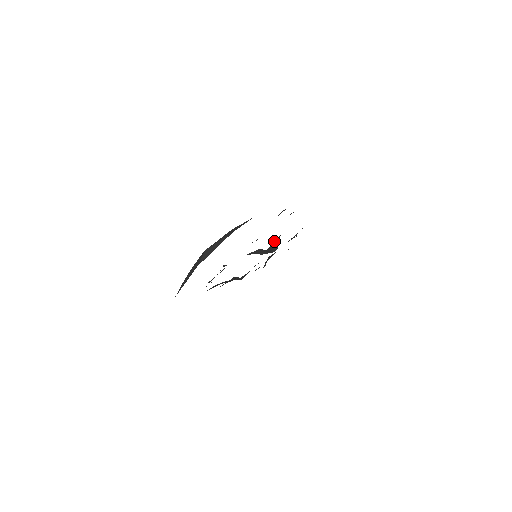
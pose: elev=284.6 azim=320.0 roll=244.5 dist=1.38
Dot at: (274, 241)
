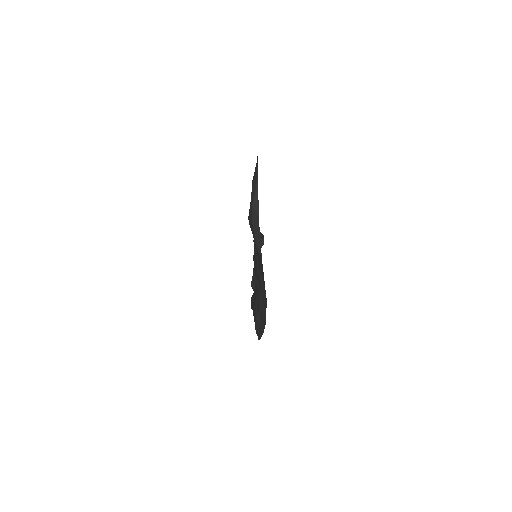
Dot at: occluded
